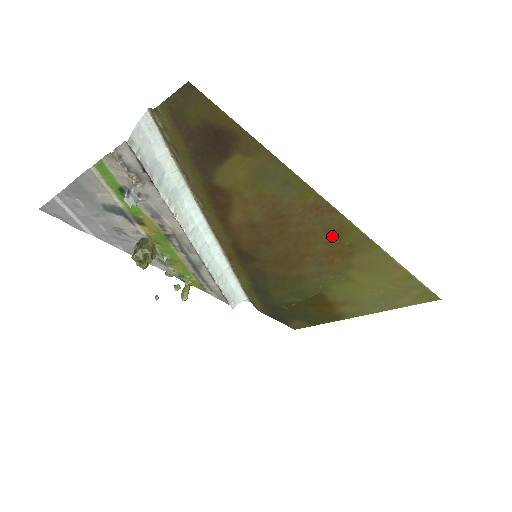
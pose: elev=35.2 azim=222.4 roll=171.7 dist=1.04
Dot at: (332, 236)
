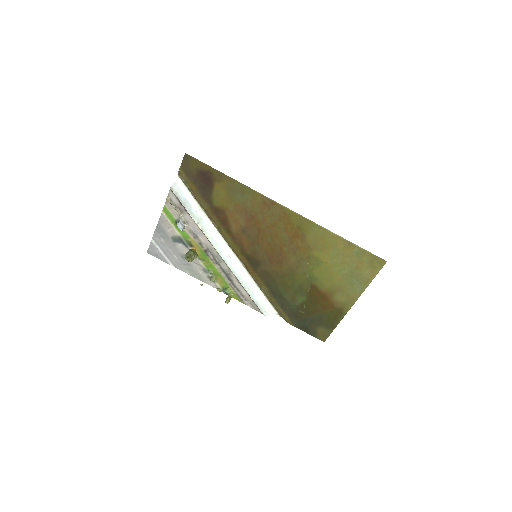
Dot at: (285, 223)
